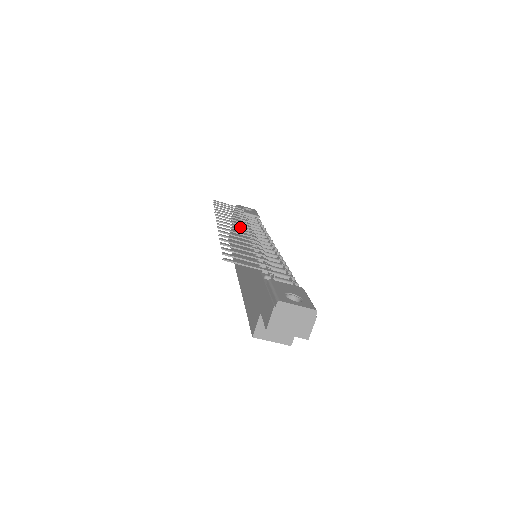
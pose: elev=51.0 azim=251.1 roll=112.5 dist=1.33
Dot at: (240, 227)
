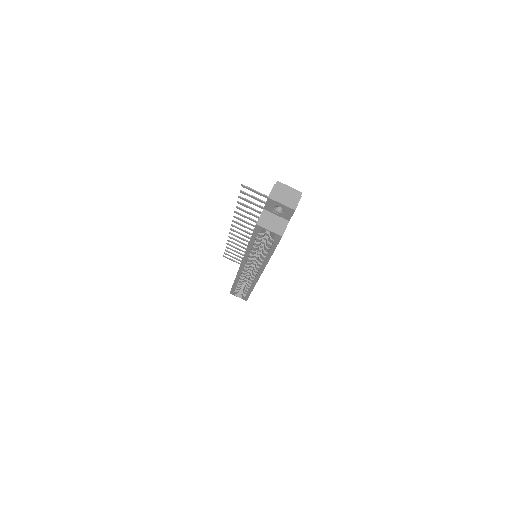
Dot at: (247, 236)
